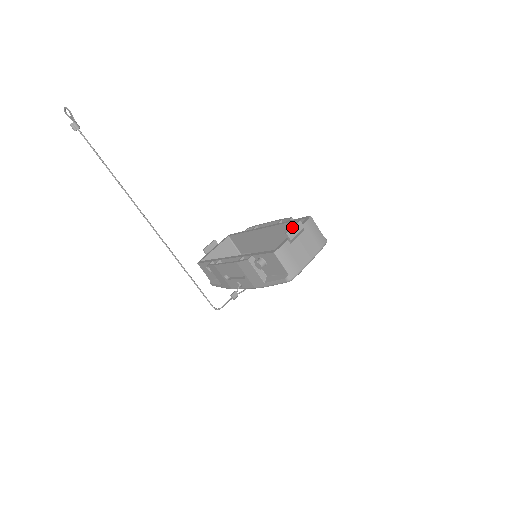
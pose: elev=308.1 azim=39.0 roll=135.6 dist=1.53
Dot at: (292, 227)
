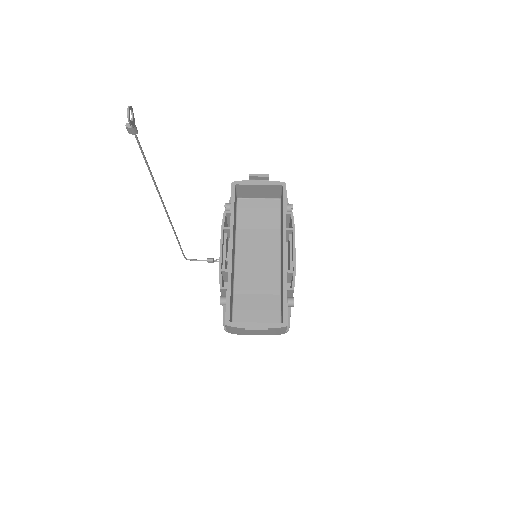
Dot at: (255, 330)
